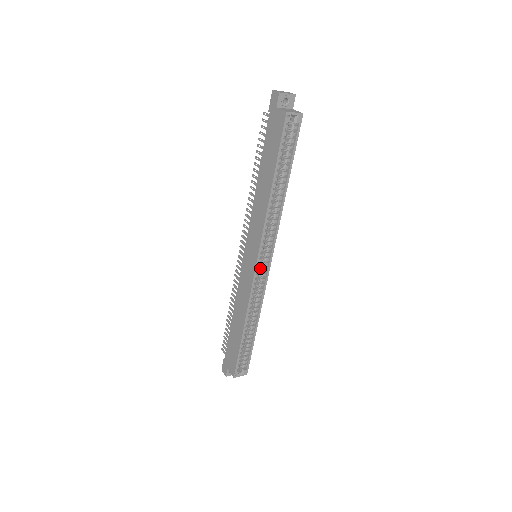
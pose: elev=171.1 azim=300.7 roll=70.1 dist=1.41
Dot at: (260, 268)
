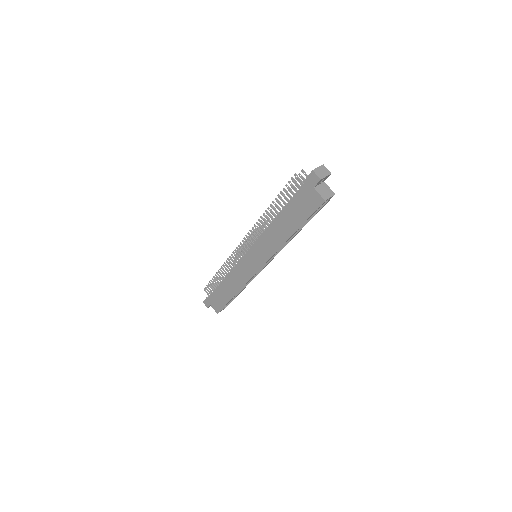
Dot at: occluded
